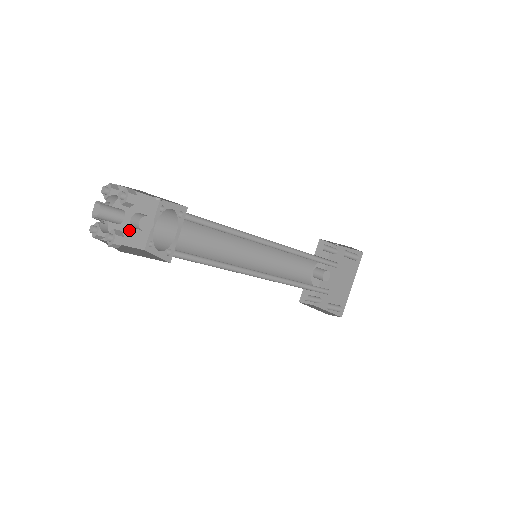
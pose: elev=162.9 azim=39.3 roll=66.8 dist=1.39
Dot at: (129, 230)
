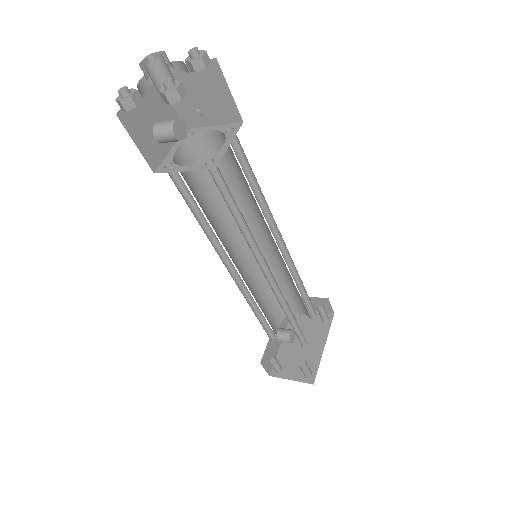
Dot at: (148, 135)
